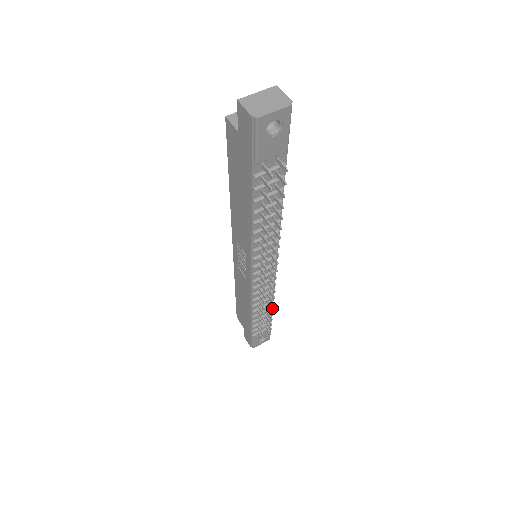
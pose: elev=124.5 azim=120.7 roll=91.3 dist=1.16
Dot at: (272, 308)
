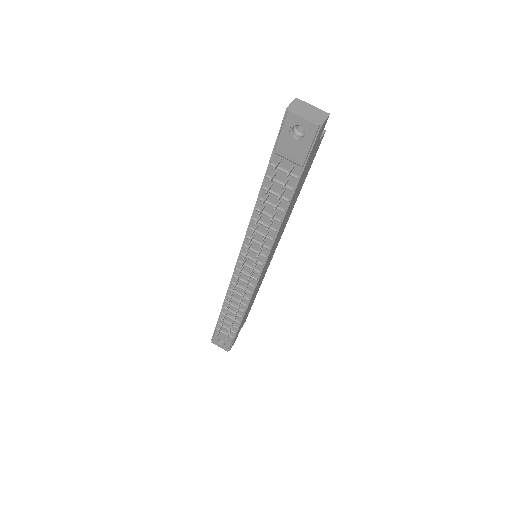
Dot at: (236, 311)
